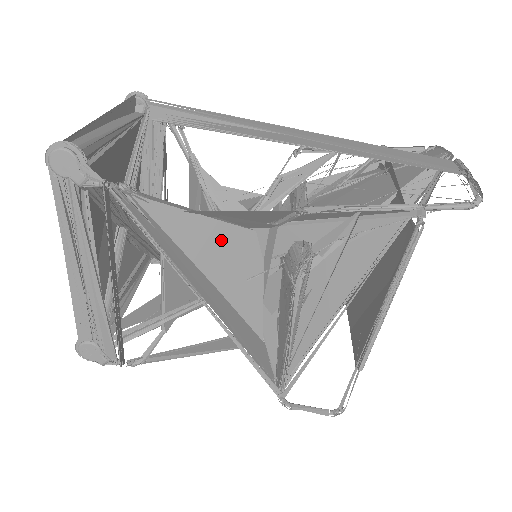
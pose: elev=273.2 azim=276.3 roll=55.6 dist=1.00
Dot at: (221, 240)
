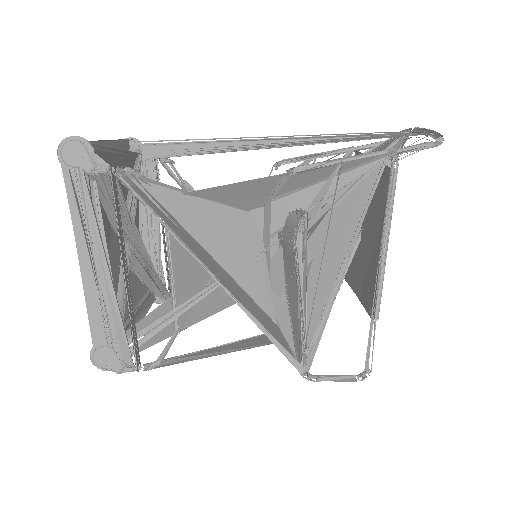
Dot at: (221, 221)
